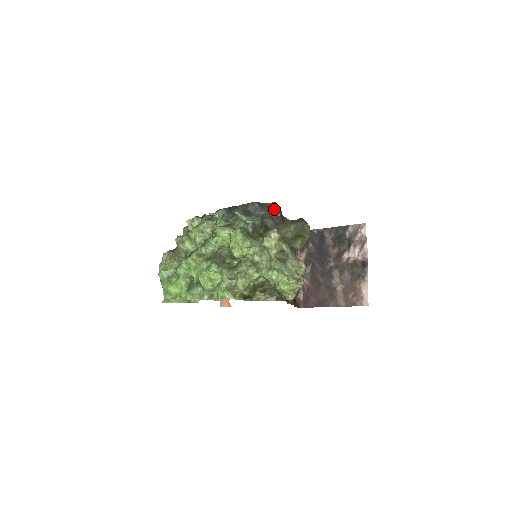
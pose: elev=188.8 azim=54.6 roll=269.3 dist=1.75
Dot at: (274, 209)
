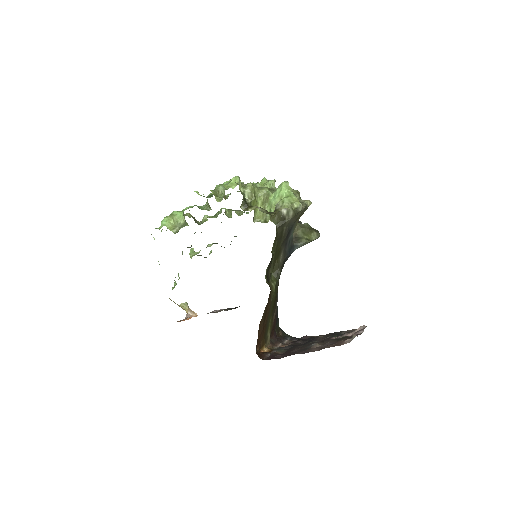
Dot at: occluded
